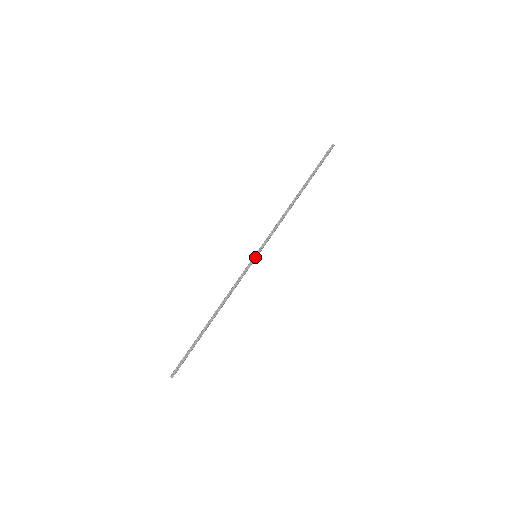
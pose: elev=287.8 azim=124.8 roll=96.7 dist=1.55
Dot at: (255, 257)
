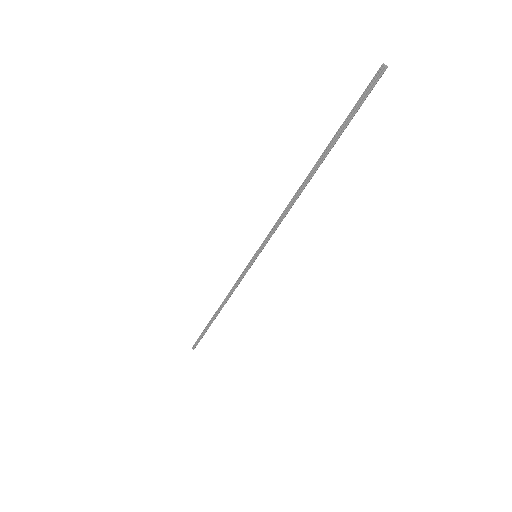
Dot at: (254, 259)
